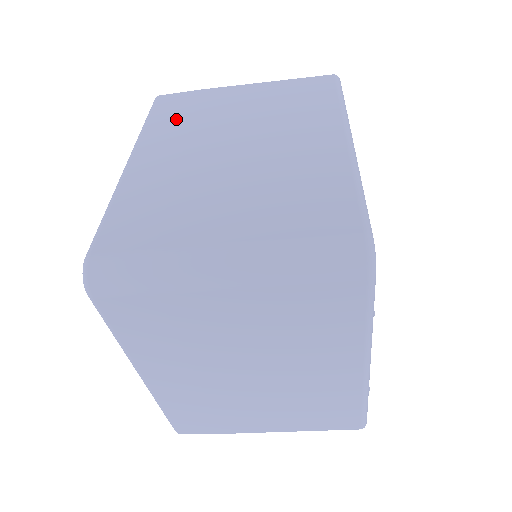
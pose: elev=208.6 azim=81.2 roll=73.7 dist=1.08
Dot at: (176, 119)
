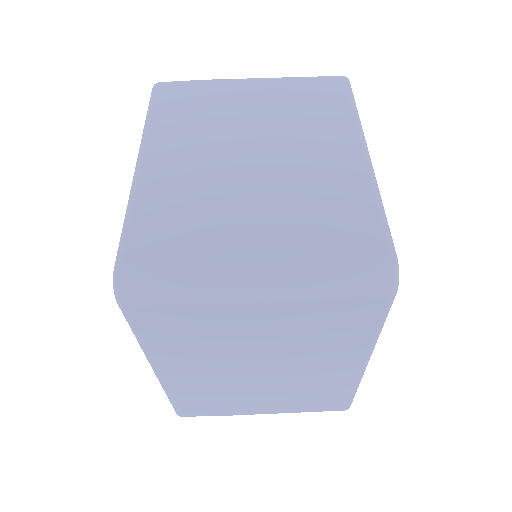
Dot at: occluded
